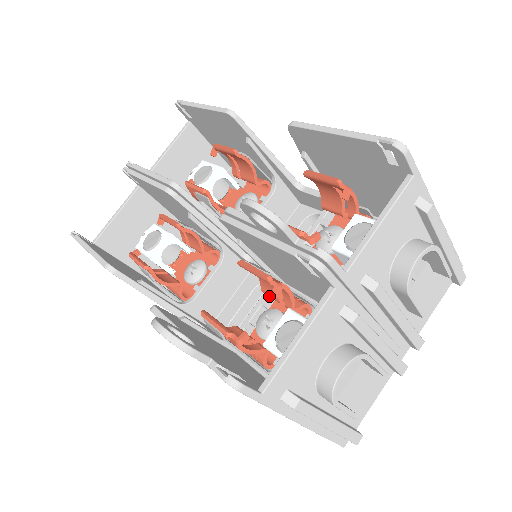
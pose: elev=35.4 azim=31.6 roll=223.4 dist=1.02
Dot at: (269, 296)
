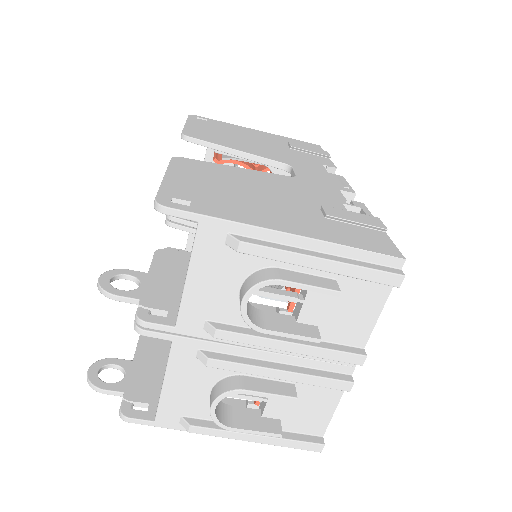
Dot at: occluded
